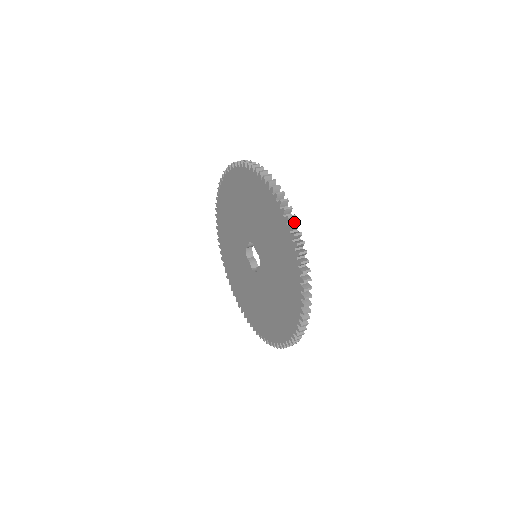
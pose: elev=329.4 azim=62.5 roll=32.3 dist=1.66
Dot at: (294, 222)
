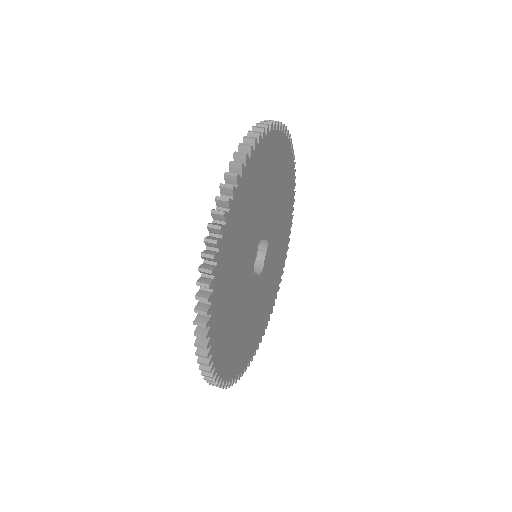
Dot at: (213, 277)
